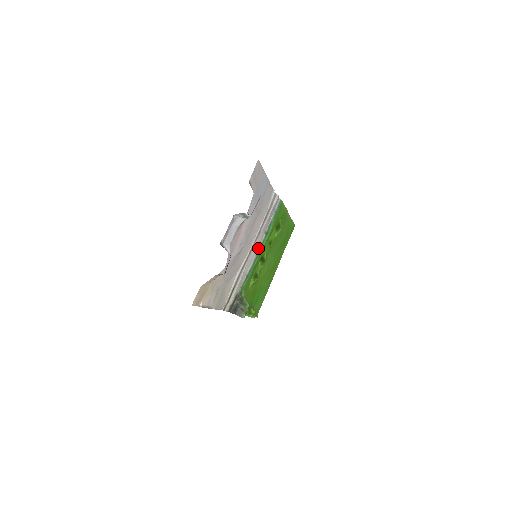
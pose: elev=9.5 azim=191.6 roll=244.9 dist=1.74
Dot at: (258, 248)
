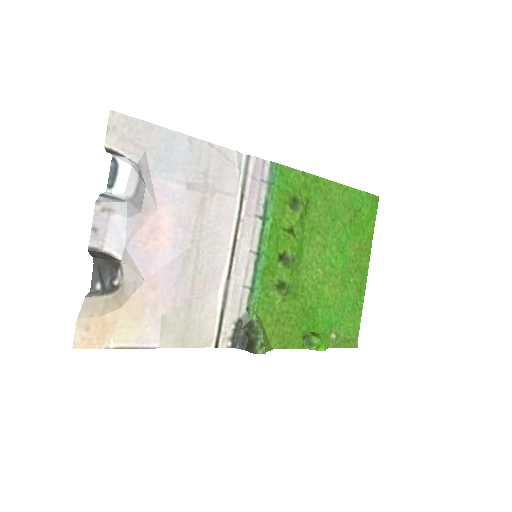
Dot at: (254, 243)
